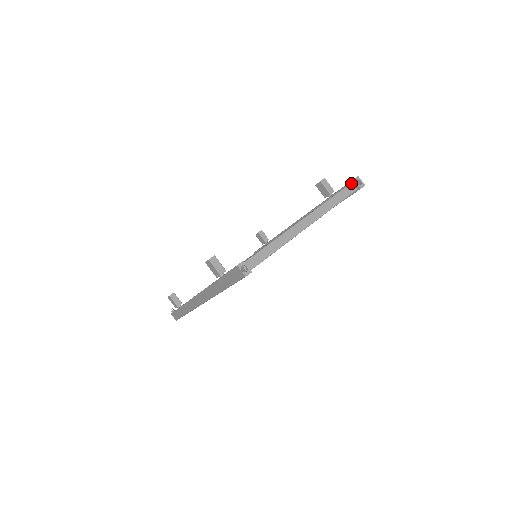
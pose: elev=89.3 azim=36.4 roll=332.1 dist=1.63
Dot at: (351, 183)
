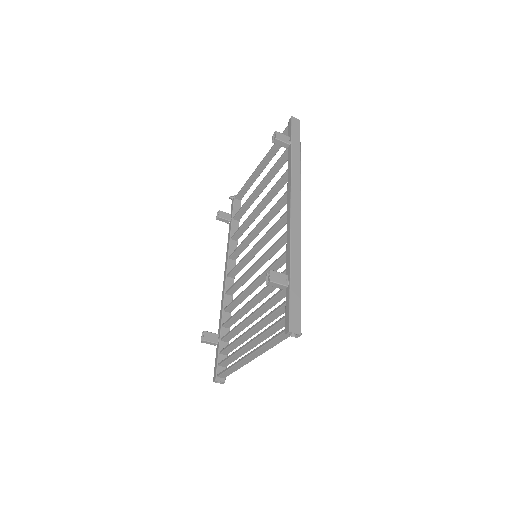
Dot at: (285, 331)
